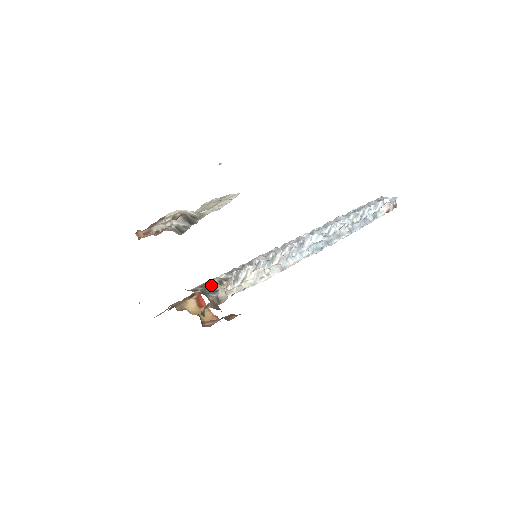
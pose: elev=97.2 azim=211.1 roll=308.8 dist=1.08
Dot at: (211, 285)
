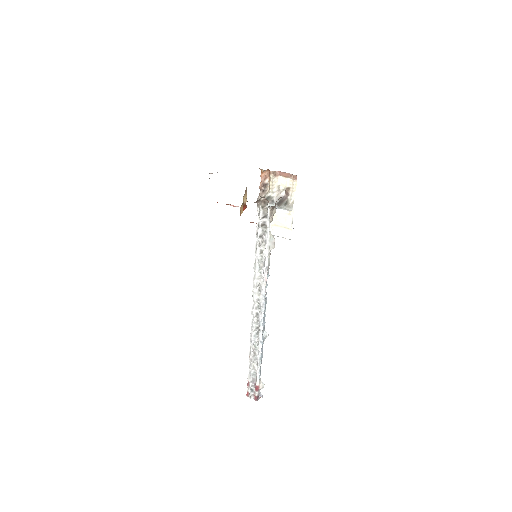
Dot at: occluded
